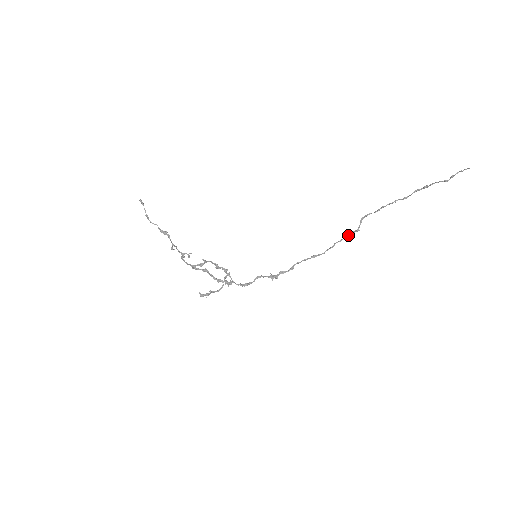
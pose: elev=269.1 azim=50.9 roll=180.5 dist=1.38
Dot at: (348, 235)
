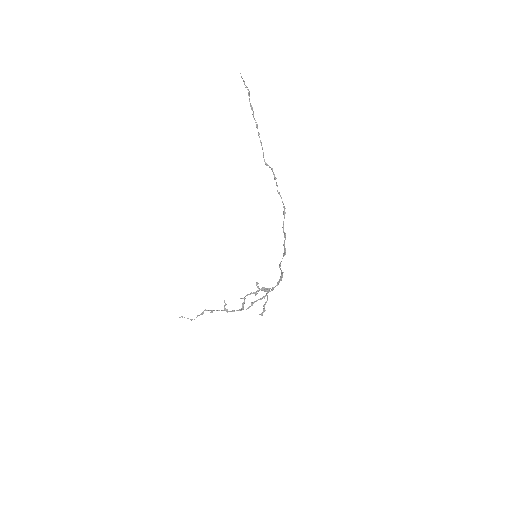
Dot at: occluded
